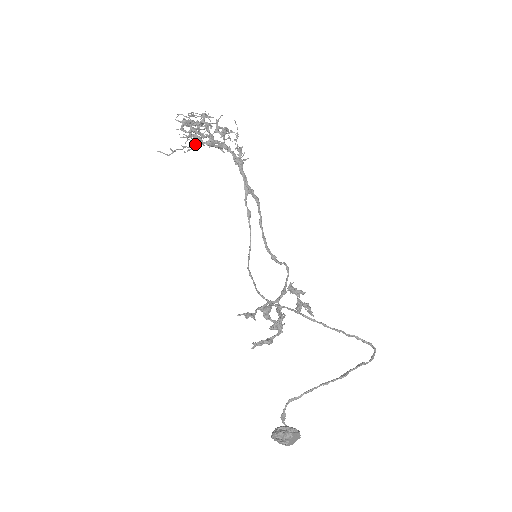
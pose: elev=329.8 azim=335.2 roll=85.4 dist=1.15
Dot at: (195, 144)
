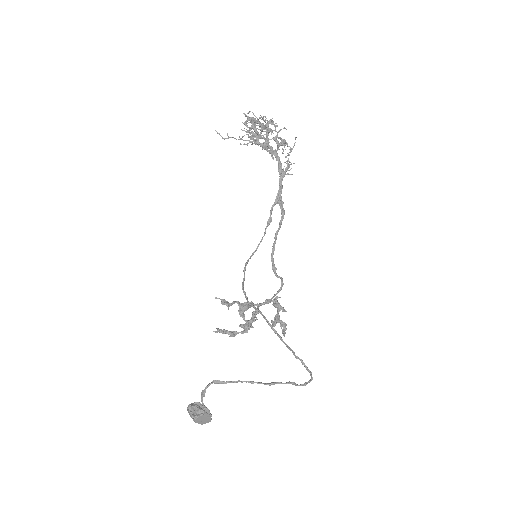
Dot at: (252, 141)
